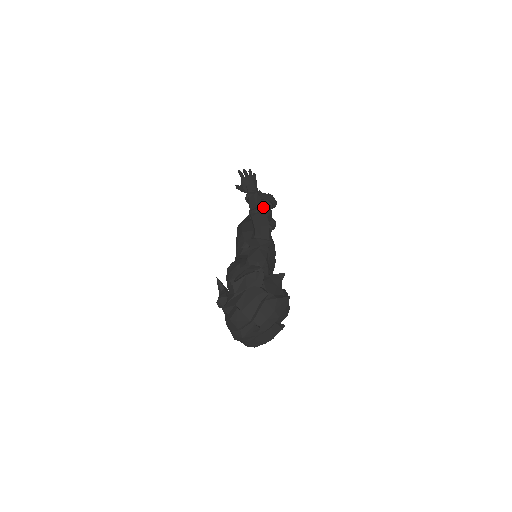
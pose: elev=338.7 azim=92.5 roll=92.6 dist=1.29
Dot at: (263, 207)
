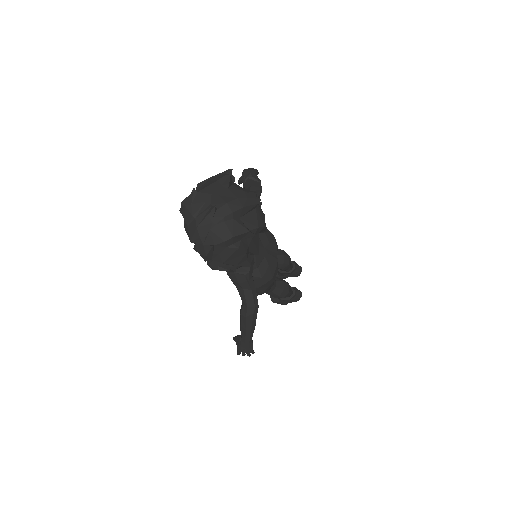
Dot at: (257, 179)
